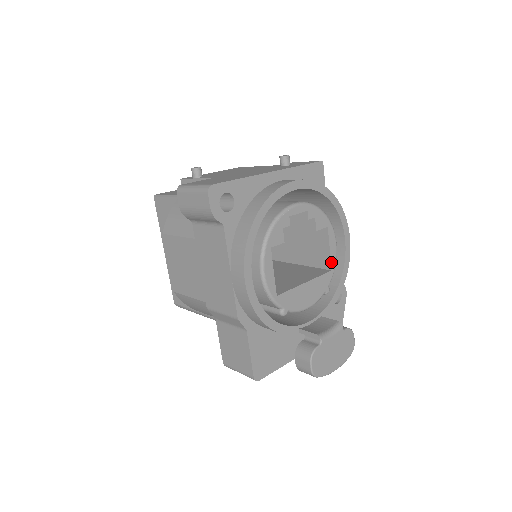
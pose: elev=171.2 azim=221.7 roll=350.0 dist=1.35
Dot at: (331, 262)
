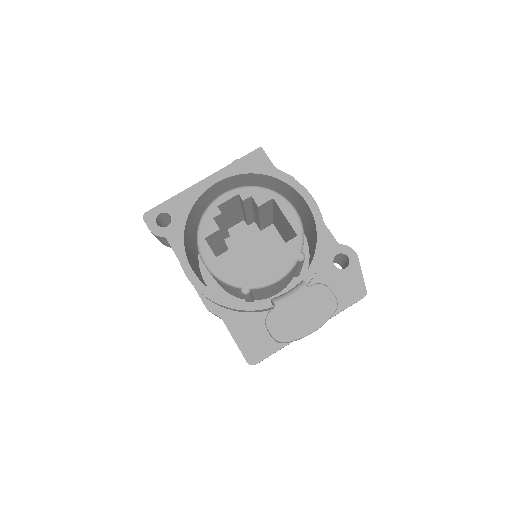
Dot at: (293, 228)
